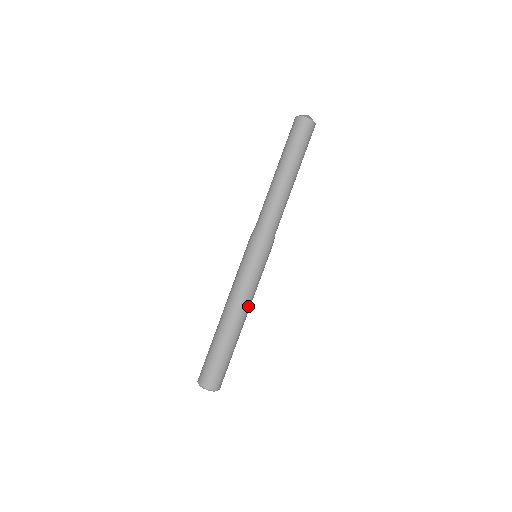
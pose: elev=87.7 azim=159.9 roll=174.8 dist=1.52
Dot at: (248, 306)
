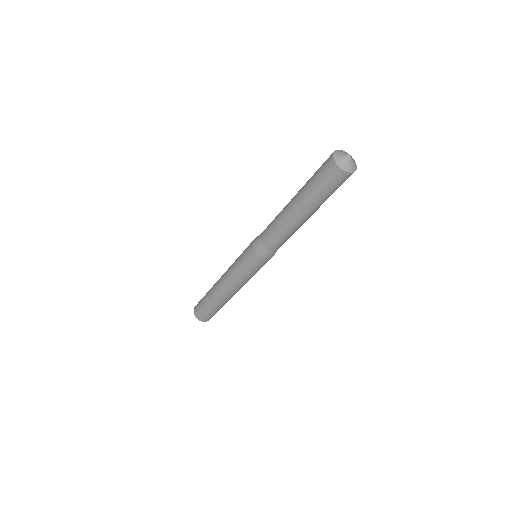
Dot at: occluded
